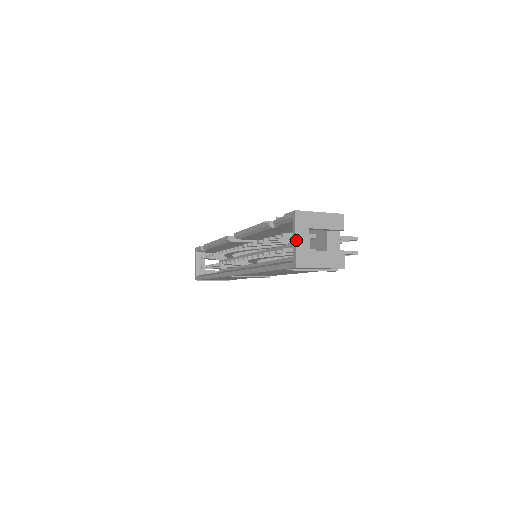
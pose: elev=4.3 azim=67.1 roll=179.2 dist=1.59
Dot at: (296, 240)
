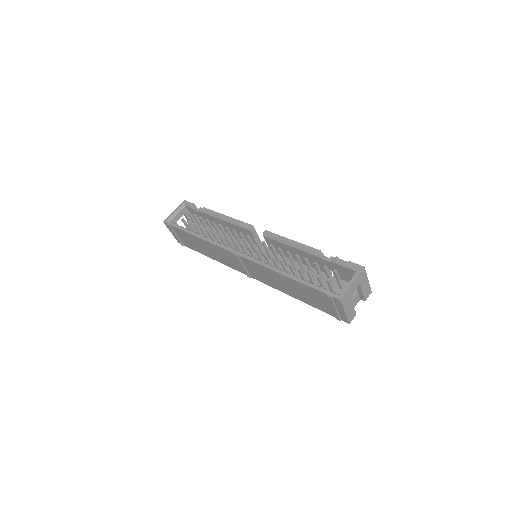
Dot at: (352, 284)
